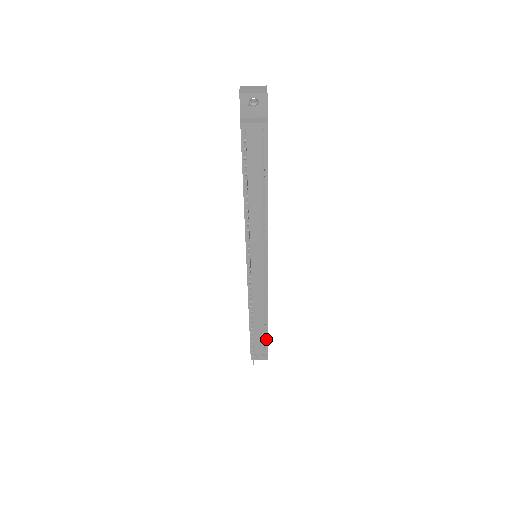
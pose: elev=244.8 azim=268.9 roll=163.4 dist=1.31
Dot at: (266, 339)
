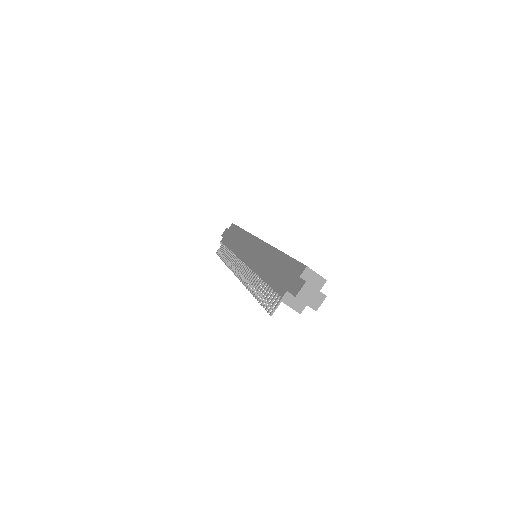
Dot at: occluded
